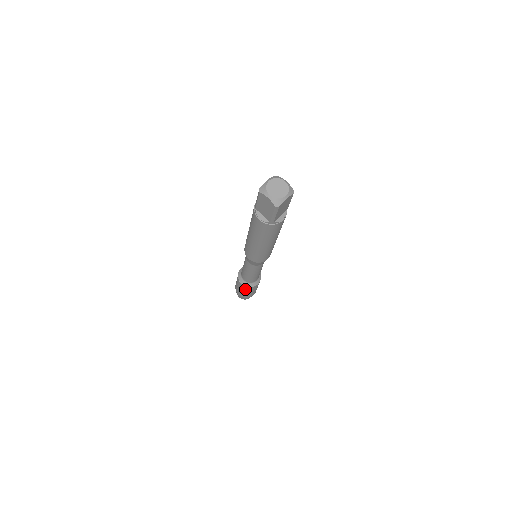
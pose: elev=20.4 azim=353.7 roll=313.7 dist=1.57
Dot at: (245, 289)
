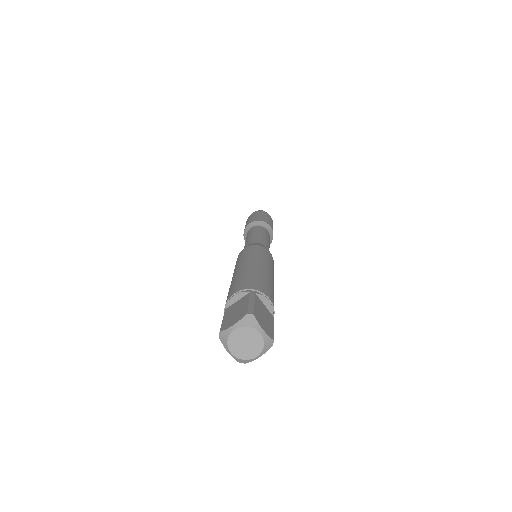
Dot at: occluded
